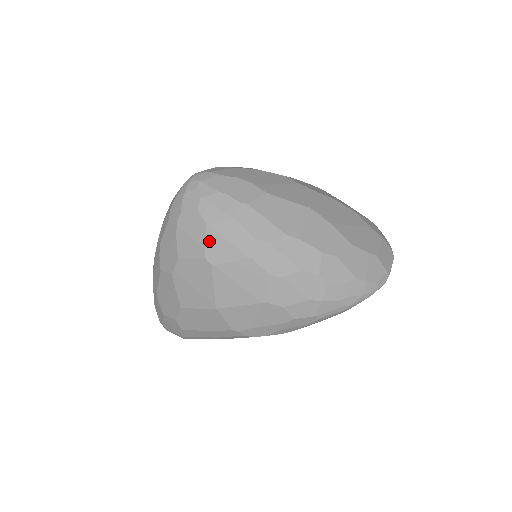
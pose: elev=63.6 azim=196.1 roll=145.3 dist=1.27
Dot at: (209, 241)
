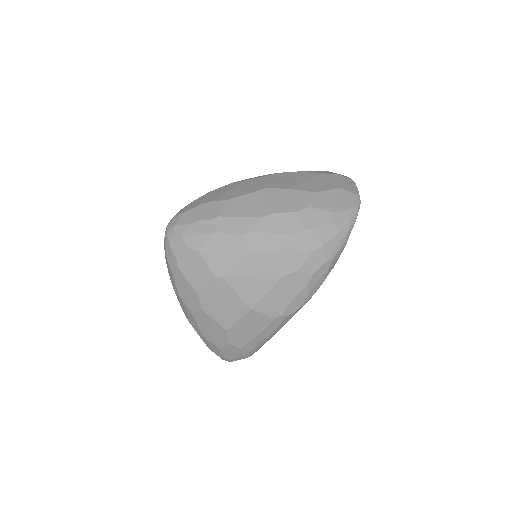
Dot at: (210, 262)
